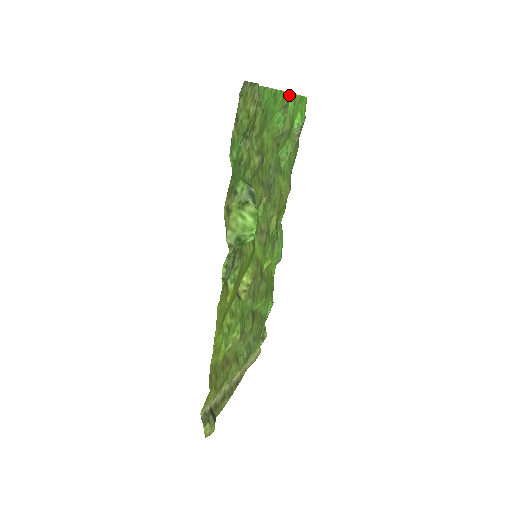
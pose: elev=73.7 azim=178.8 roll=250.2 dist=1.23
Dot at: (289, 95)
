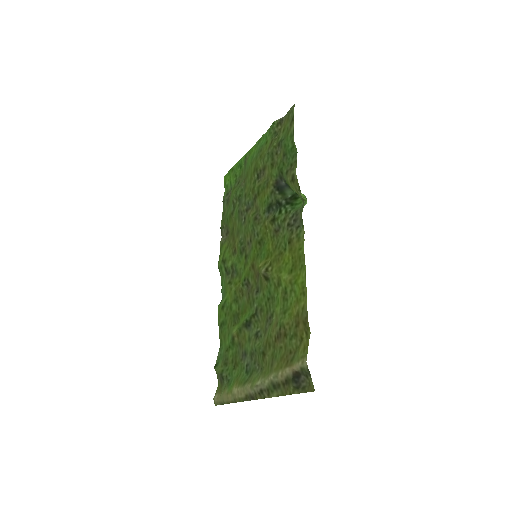
Dot at: (245, 155)
